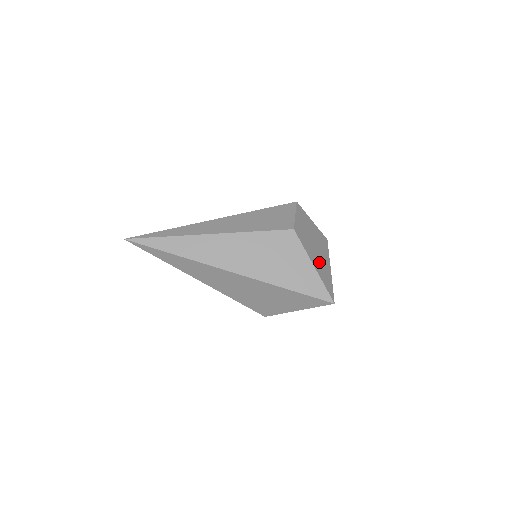
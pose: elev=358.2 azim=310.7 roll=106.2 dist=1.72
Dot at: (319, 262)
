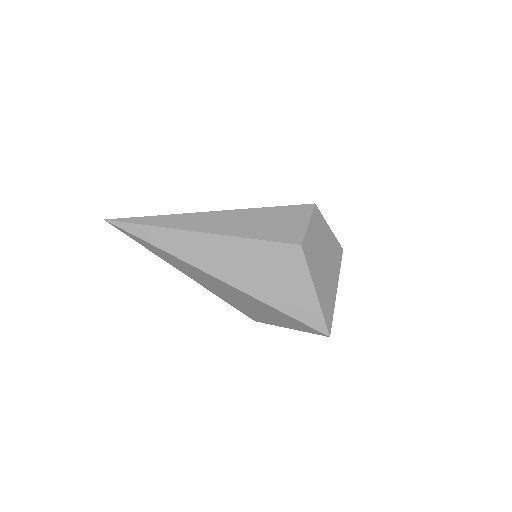
Dot at: (324, 284)
